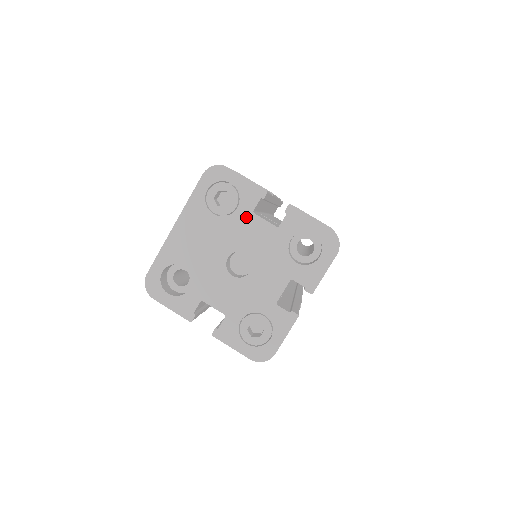
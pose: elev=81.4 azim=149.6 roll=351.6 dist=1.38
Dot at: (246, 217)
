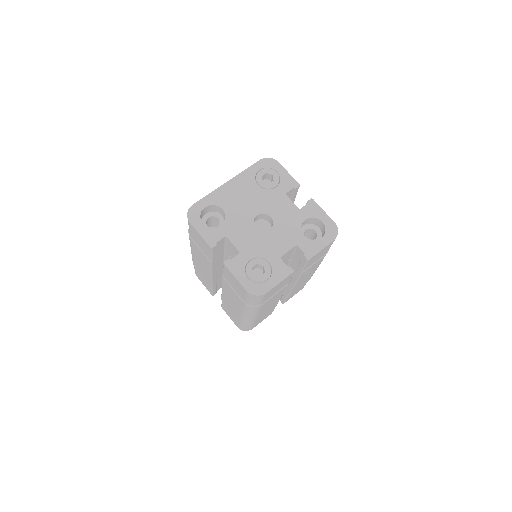
Dot at: (280, 195)
